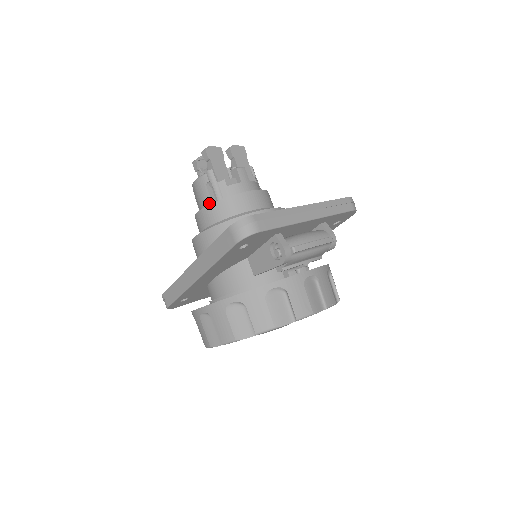
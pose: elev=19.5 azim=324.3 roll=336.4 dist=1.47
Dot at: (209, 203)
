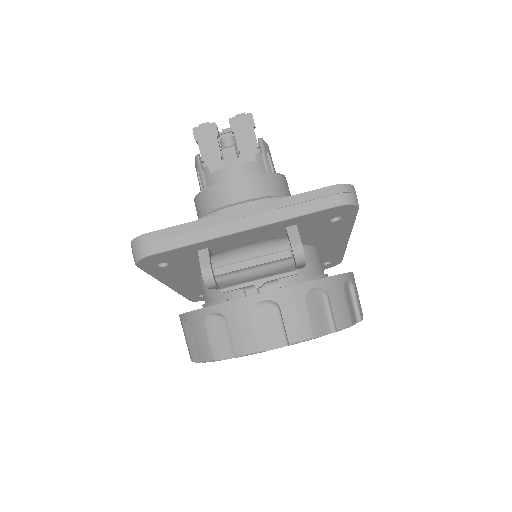
Dot at: occluded
